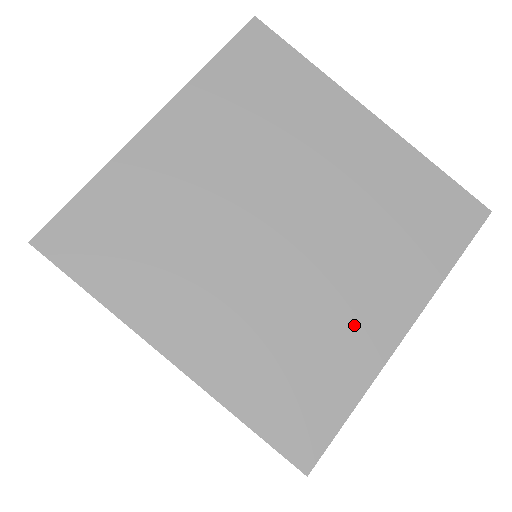
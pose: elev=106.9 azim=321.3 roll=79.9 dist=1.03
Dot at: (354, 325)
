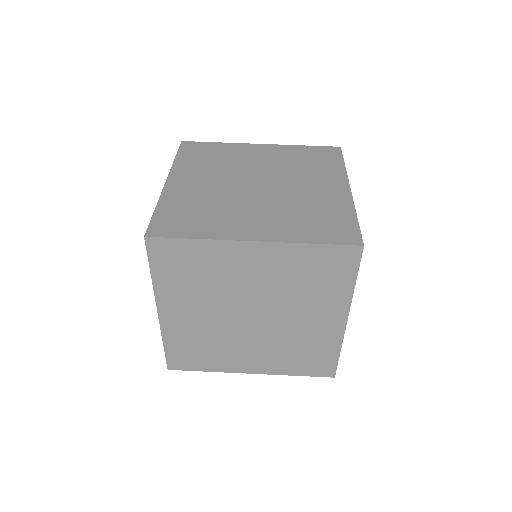
Dot at: (318, 331)
